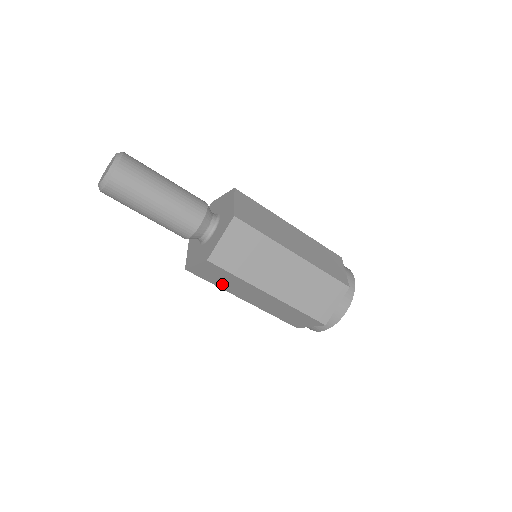
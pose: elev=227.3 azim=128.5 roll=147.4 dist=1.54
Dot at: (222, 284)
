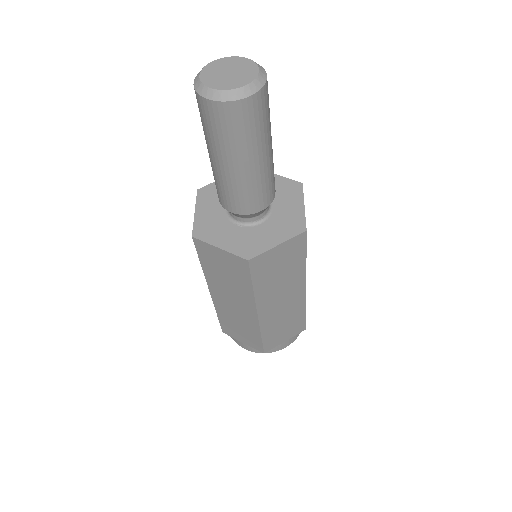
Dot at: (267, 283)
